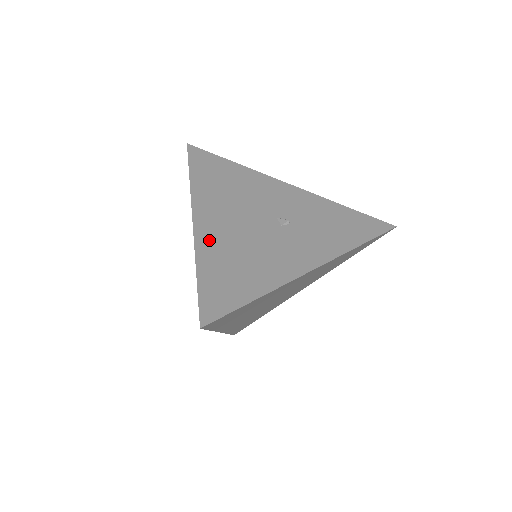
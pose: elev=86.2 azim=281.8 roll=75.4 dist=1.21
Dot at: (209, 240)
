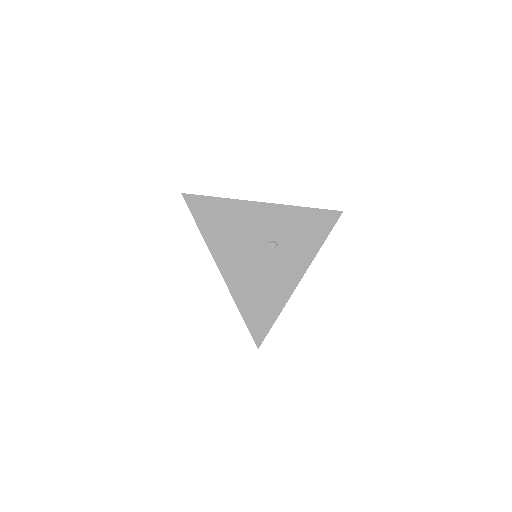
Dot at: (237, 284)
